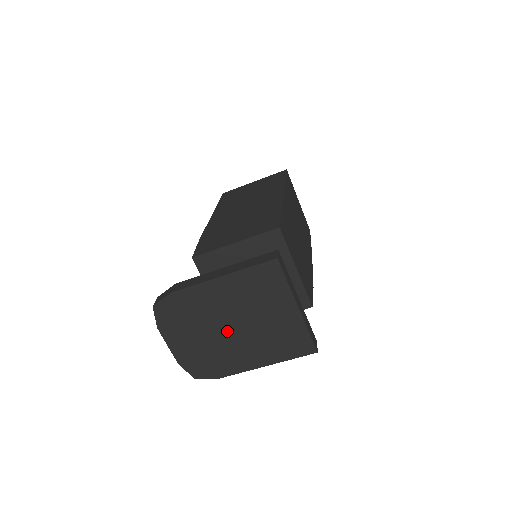
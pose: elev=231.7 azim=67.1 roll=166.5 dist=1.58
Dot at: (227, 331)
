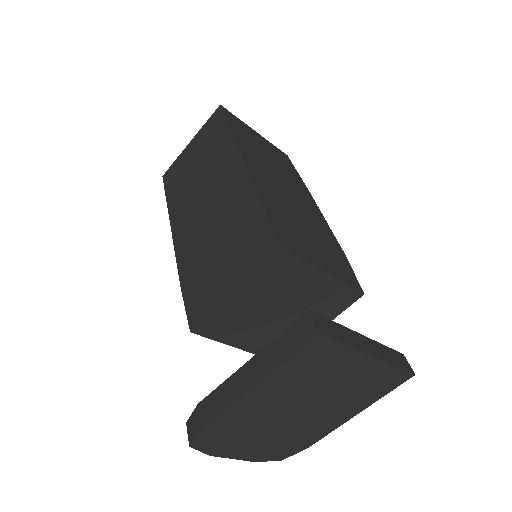
Dot at: (294, 416)
